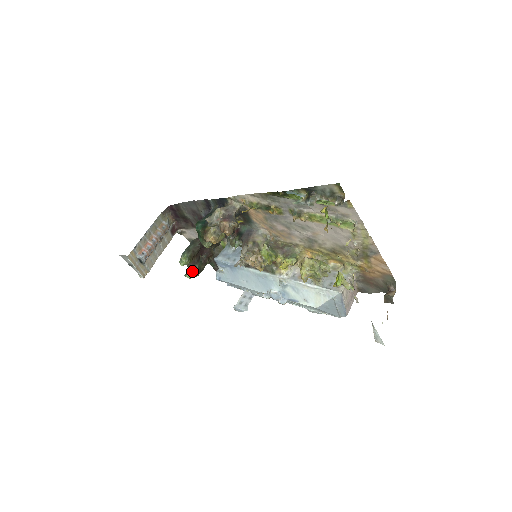
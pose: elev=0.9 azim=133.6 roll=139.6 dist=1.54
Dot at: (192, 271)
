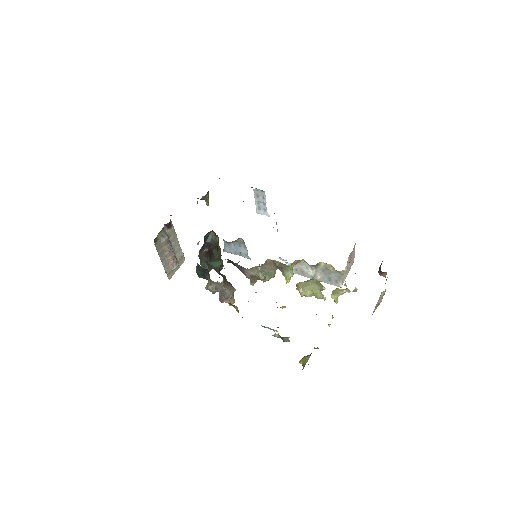
Dot at: occluded
